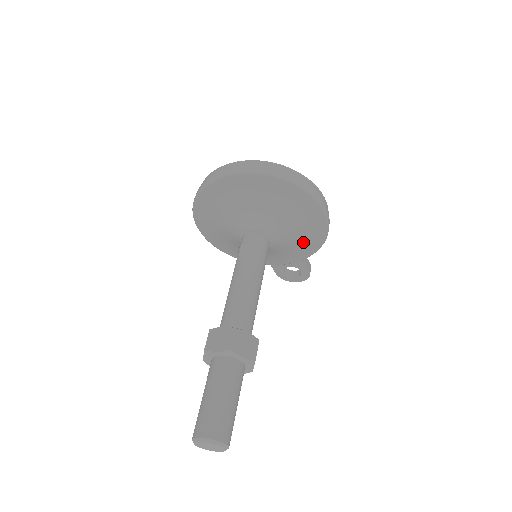
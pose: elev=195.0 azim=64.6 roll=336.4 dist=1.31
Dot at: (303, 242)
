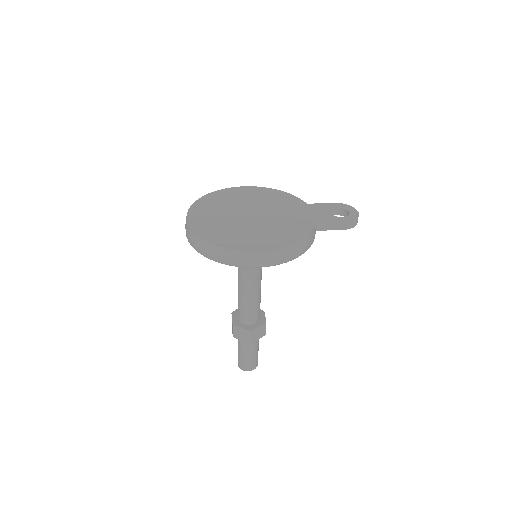
Dot at: occluded
